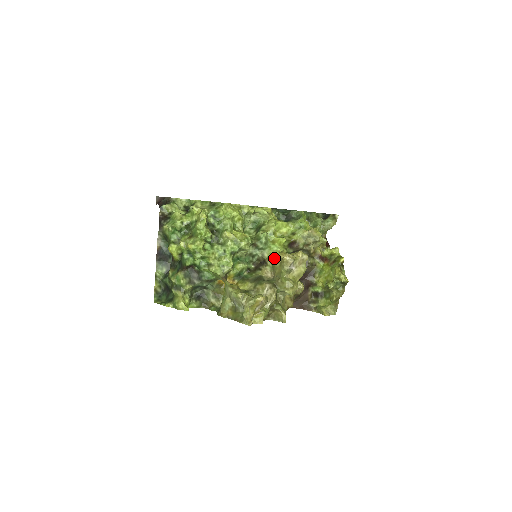
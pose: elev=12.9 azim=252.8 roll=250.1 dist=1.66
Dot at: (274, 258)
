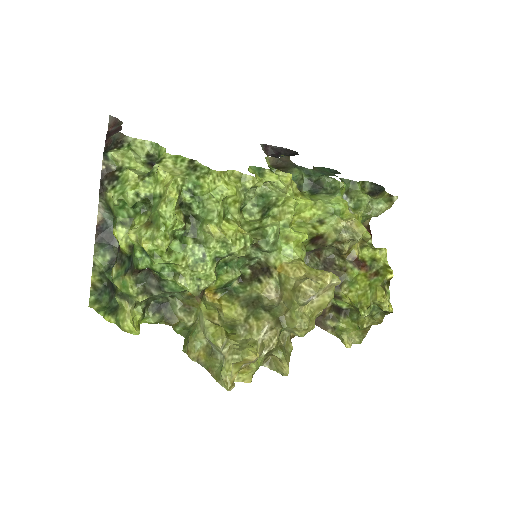
Dot at: (284, 271)
